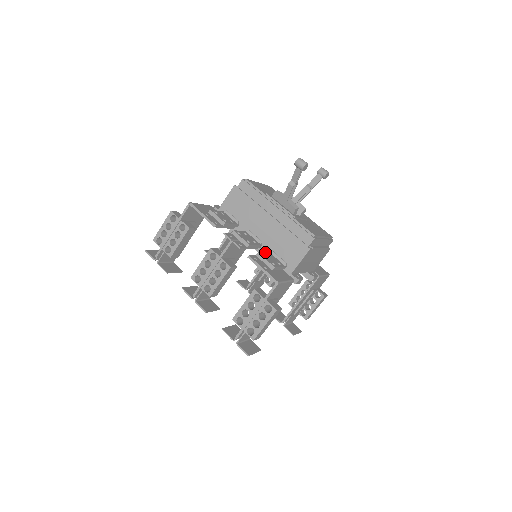
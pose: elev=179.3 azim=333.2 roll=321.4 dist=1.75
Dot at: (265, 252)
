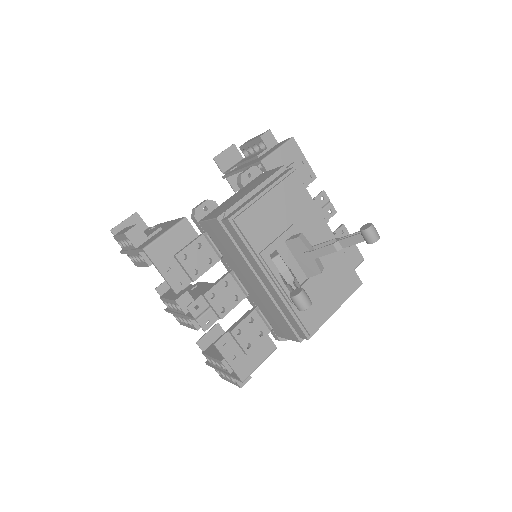
Dot at: (245, 318)
